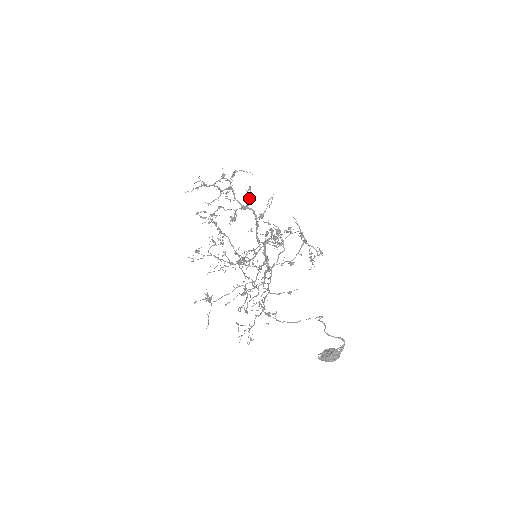
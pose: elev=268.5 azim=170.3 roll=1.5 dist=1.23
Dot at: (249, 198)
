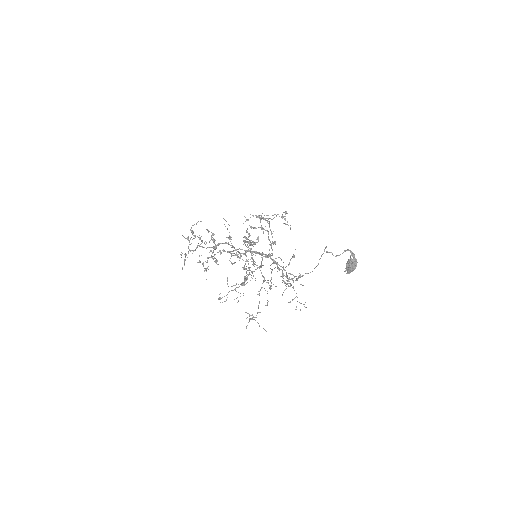
Dot at: occluded
